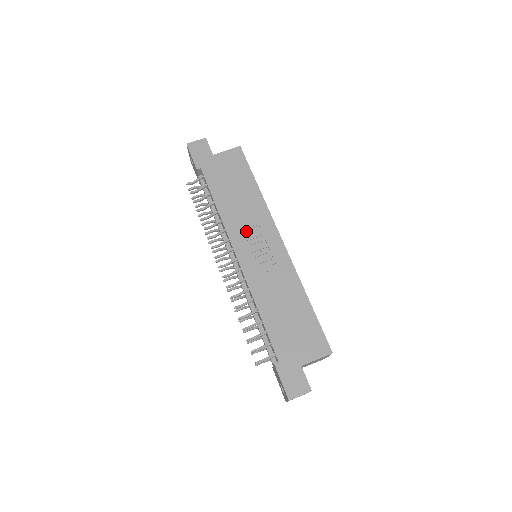
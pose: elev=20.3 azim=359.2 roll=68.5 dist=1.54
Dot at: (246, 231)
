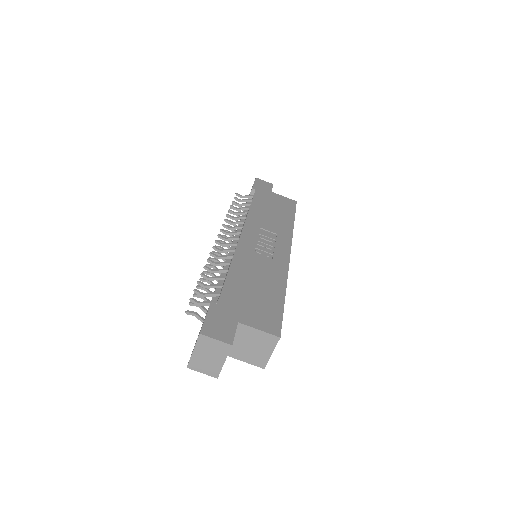
Dot at: (263, 230)
